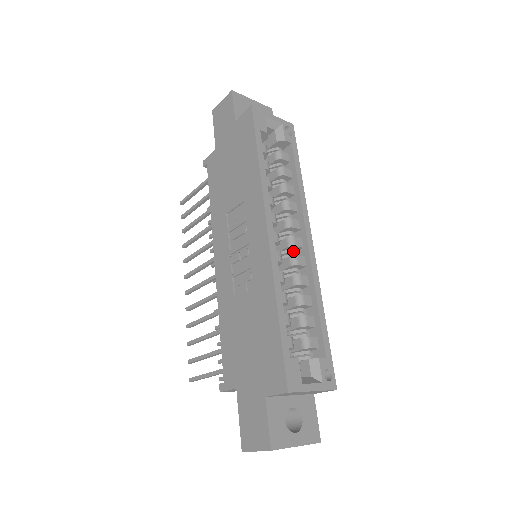
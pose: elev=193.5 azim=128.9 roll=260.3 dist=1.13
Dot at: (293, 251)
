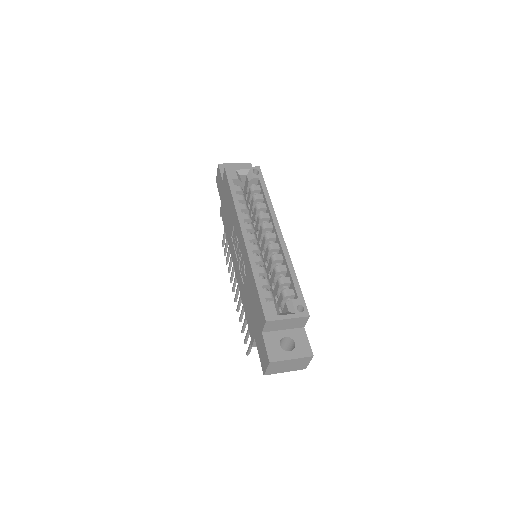
Dot at: (270, 242)
